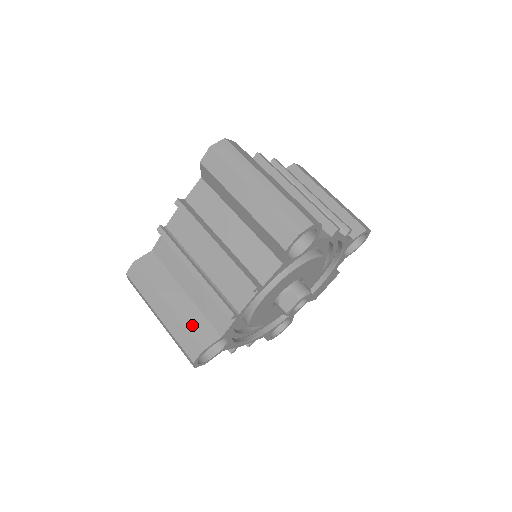
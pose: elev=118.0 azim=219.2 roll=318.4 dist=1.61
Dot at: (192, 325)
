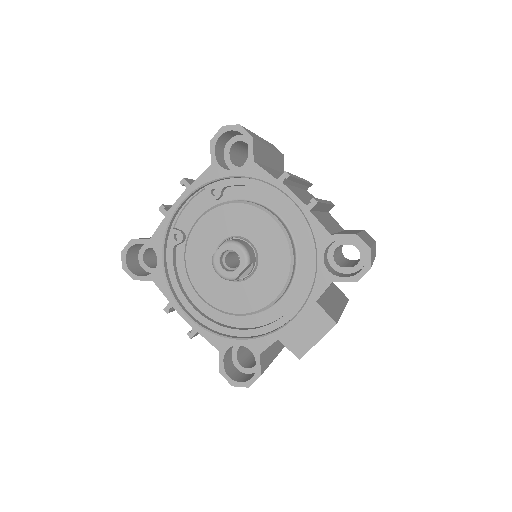
Dot at: occluded
